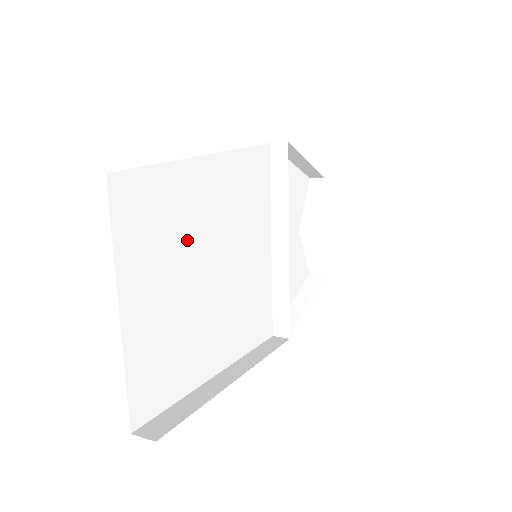
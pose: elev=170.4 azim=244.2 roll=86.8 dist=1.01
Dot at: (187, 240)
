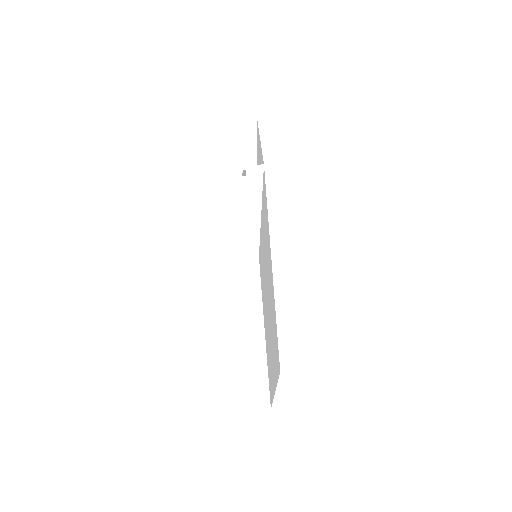
Dot at: occluded
